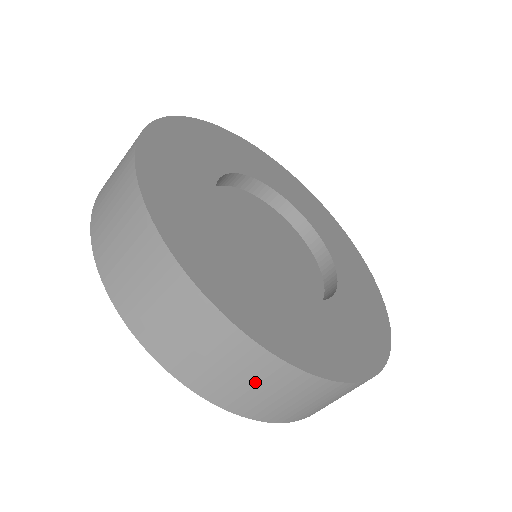
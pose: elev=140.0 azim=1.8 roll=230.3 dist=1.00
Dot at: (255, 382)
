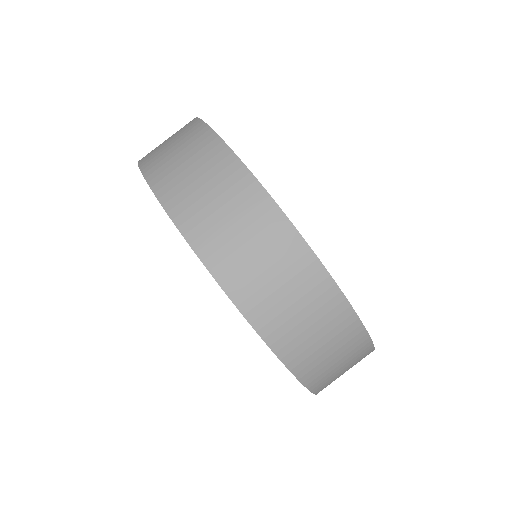
Dot at: (335, 349)
